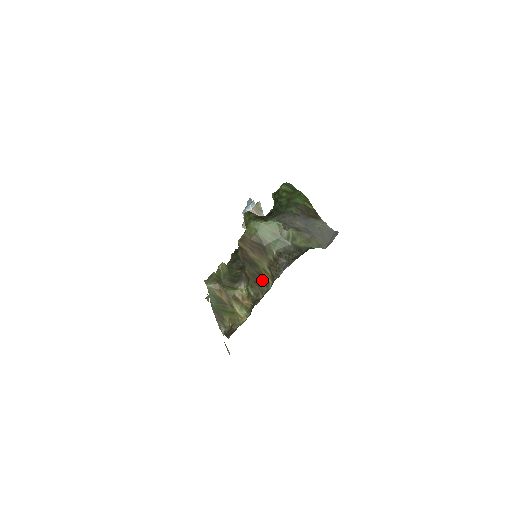
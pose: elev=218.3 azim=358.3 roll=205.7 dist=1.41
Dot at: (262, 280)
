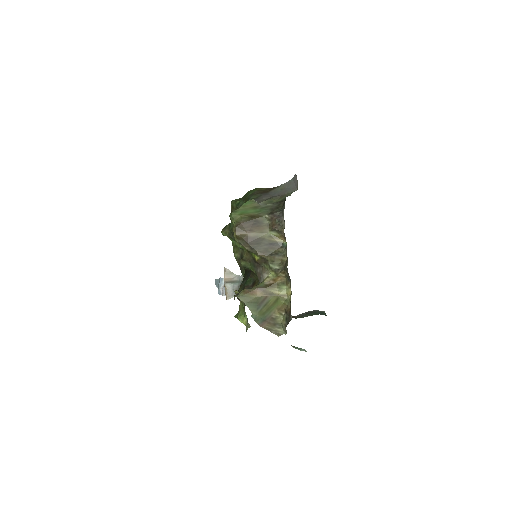
Dot at: (275, 247)
